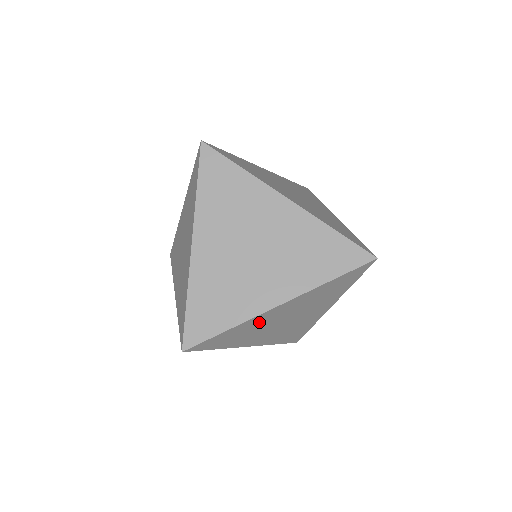
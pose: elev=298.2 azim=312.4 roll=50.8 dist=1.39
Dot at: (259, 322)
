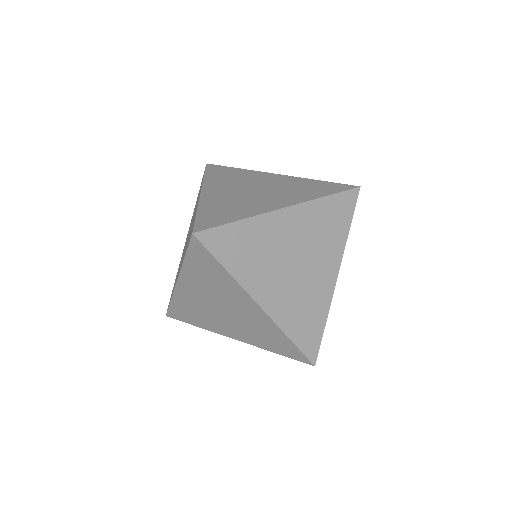
Dot at: (230, 291)
